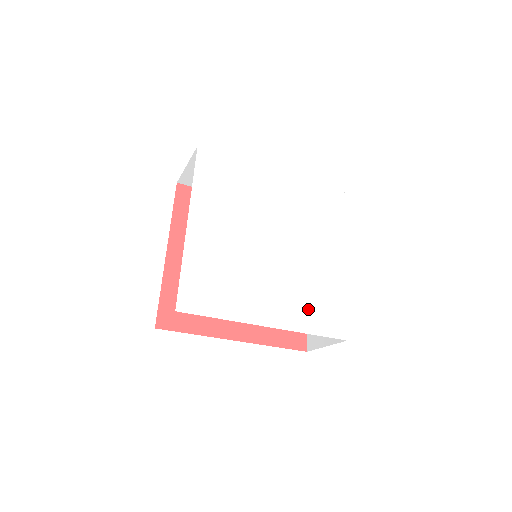
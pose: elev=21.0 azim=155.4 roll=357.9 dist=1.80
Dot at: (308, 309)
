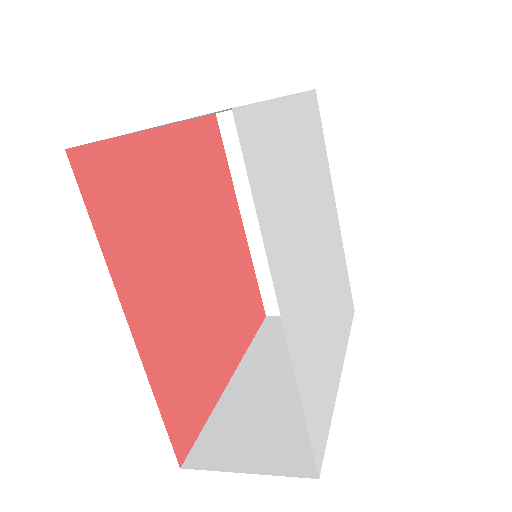
Dot at: (311, 370)
